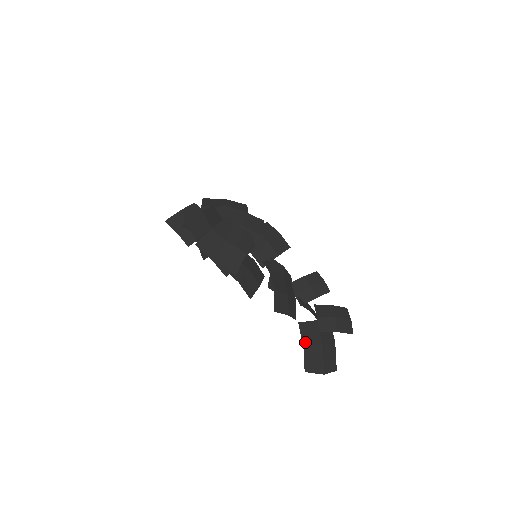
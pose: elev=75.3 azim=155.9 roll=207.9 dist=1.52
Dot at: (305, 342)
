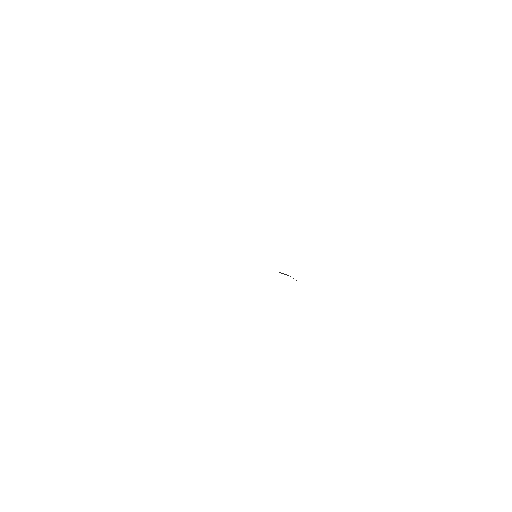
Dot at: occluded
